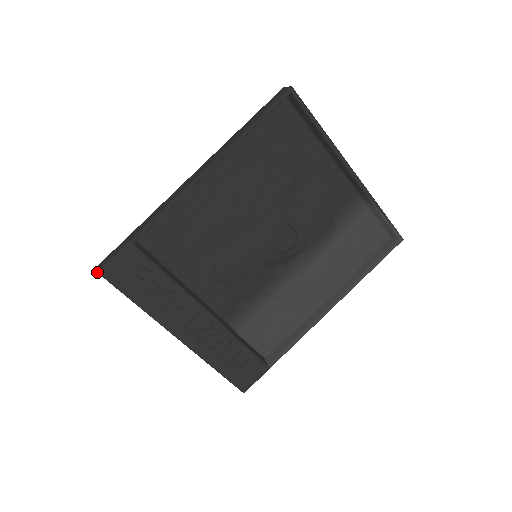
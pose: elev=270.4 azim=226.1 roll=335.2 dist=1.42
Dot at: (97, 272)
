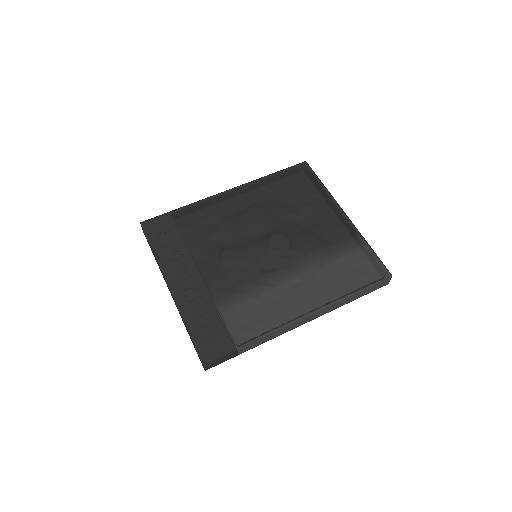
Dot at: (140, 222)
